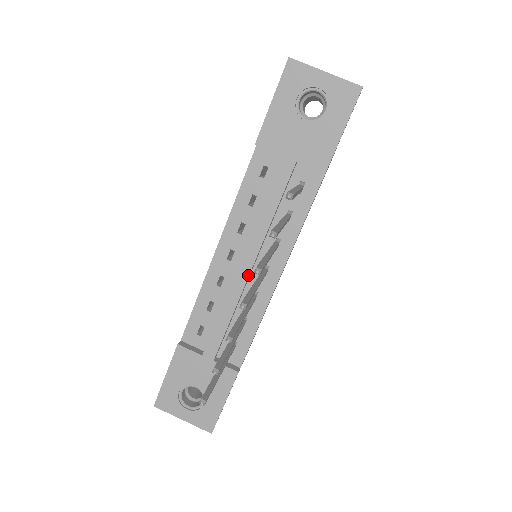
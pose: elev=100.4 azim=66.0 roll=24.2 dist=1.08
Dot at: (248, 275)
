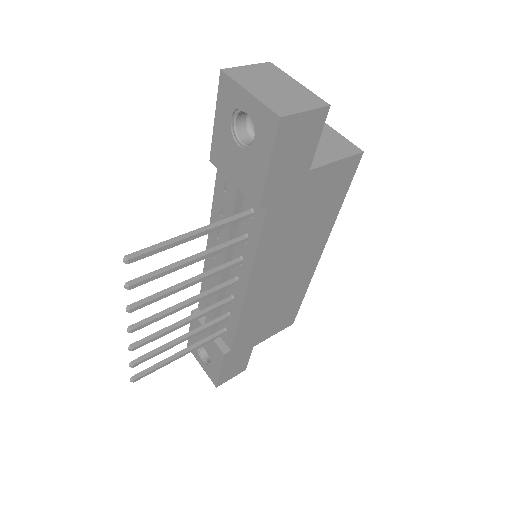
Dot at: (220, 280)
